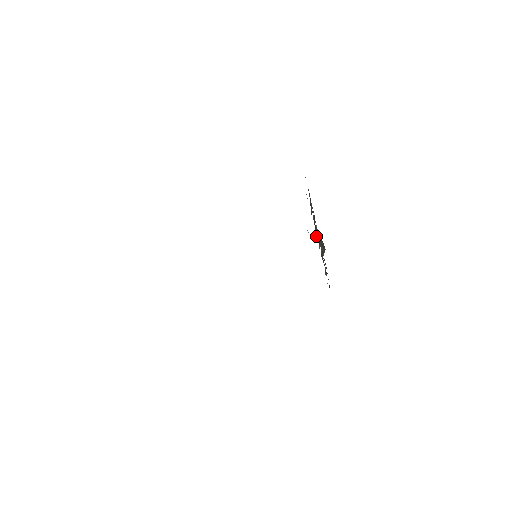
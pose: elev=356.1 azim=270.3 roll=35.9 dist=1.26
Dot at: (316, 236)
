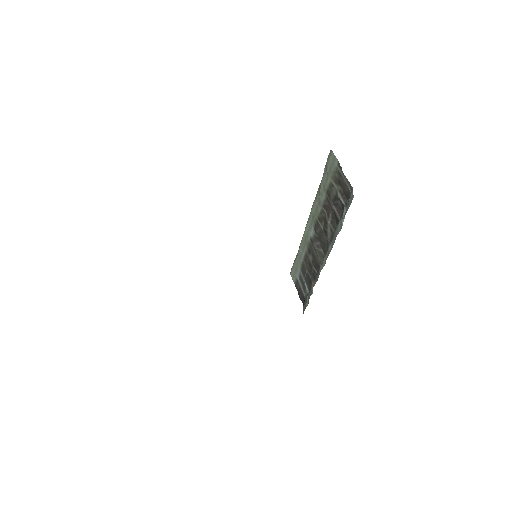
Dot at: (327, 233)
